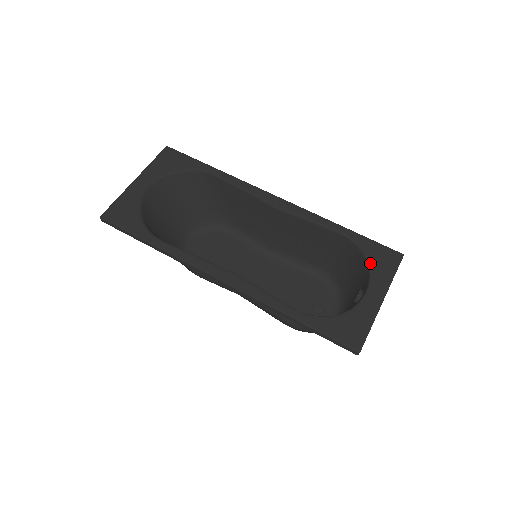
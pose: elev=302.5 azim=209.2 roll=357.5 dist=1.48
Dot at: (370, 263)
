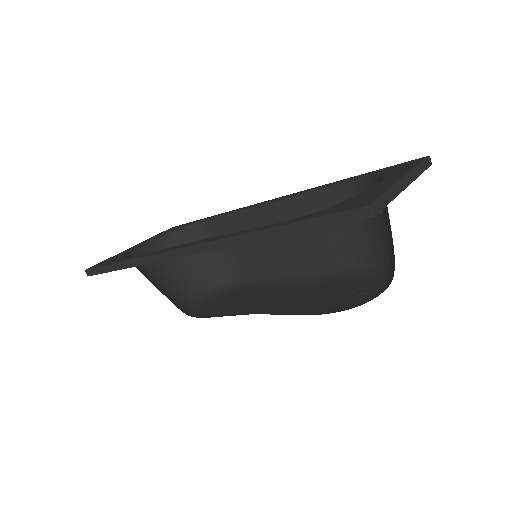
Dot at: (382, 174)
